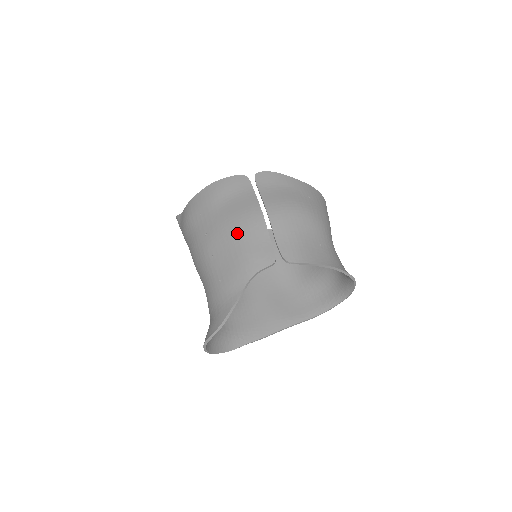
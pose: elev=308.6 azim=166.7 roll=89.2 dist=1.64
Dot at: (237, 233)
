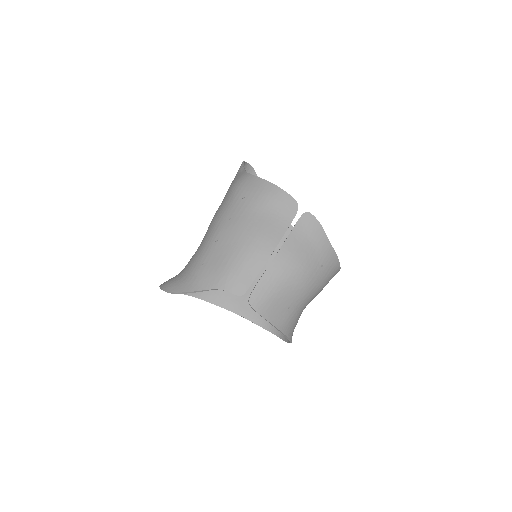
Dot at: (243, 247)
